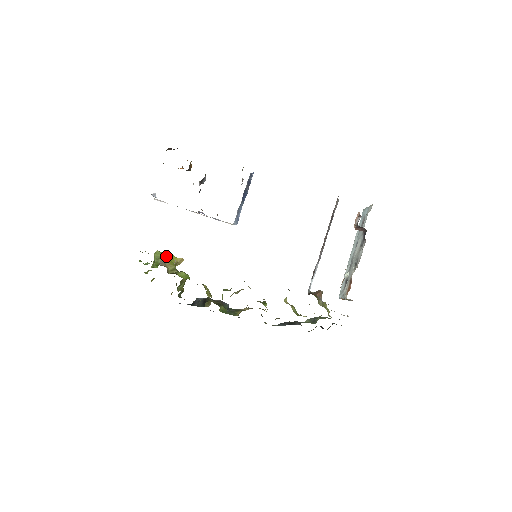
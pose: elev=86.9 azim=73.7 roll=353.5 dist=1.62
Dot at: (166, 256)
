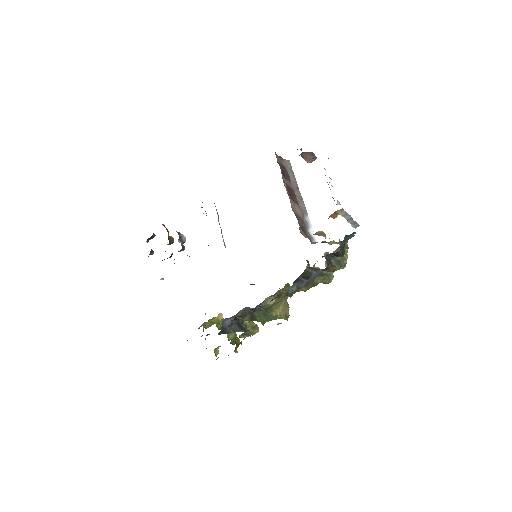
Dot at: occluded
